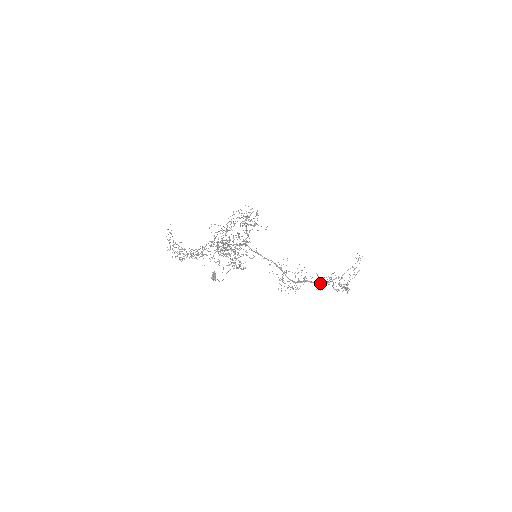
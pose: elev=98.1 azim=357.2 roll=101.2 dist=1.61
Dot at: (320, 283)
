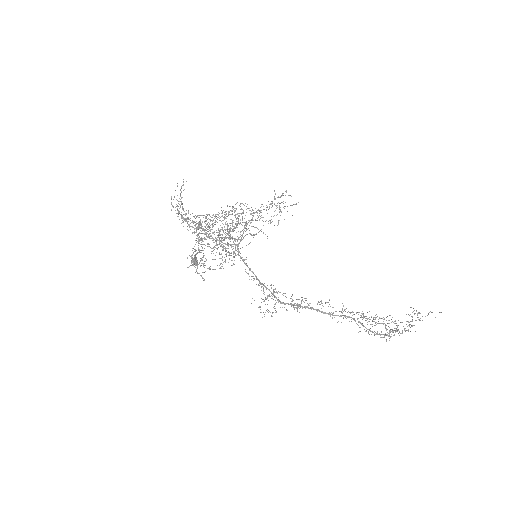
Dot at: (339, 316)
